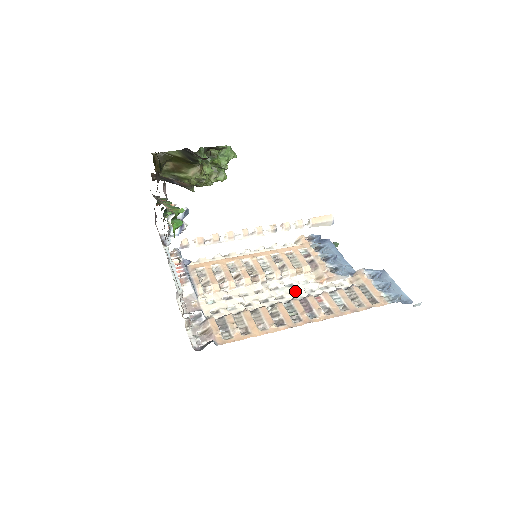
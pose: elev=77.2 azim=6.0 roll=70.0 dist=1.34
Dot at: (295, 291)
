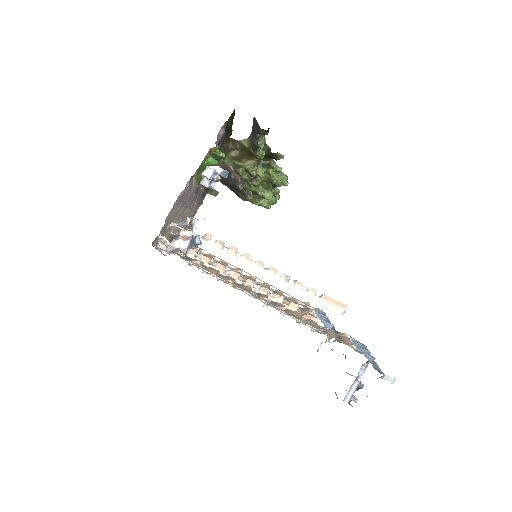
Dot at: occluded
